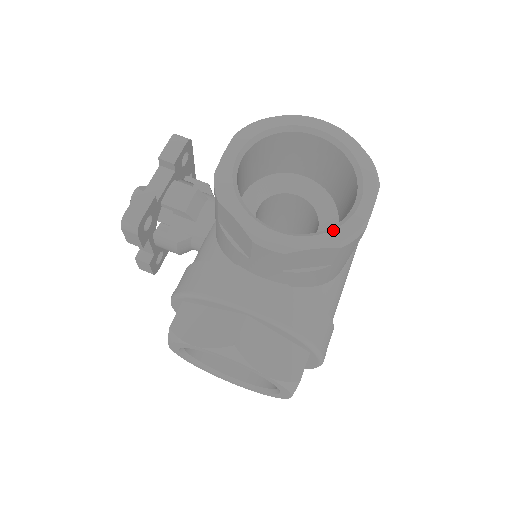
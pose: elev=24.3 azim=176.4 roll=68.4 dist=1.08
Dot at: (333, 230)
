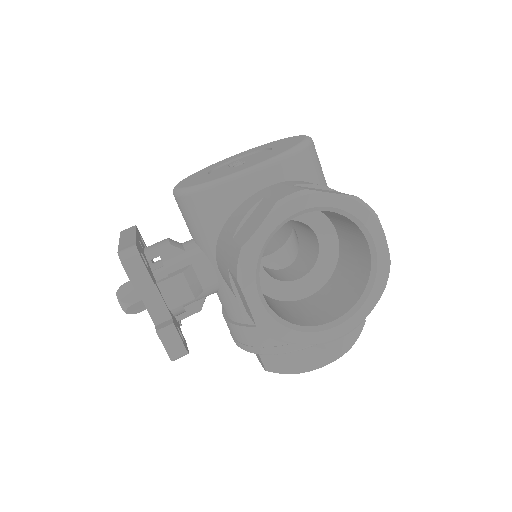
Dot at: (373, 287)
